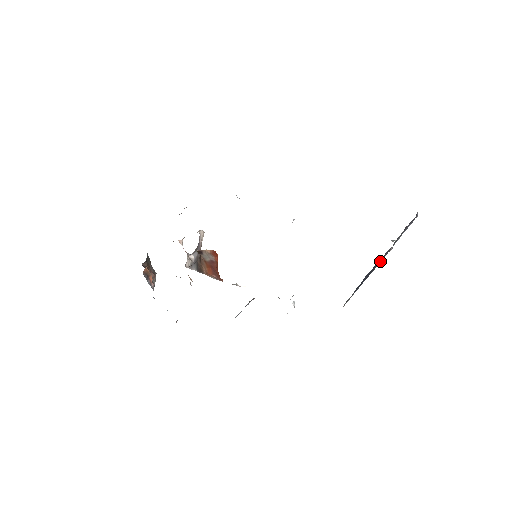
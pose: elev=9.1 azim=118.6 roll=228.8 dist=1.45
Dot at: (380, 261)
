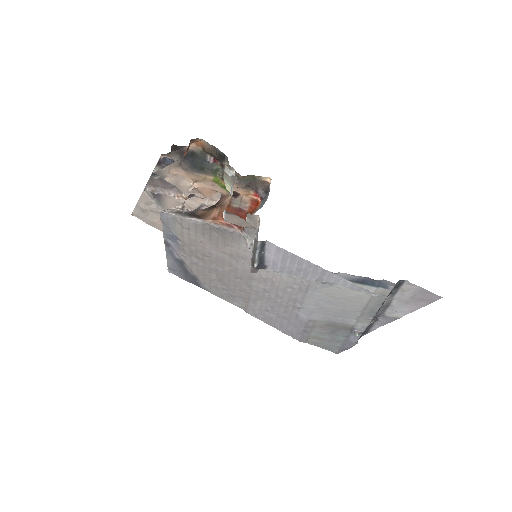
Dot at: occluded
